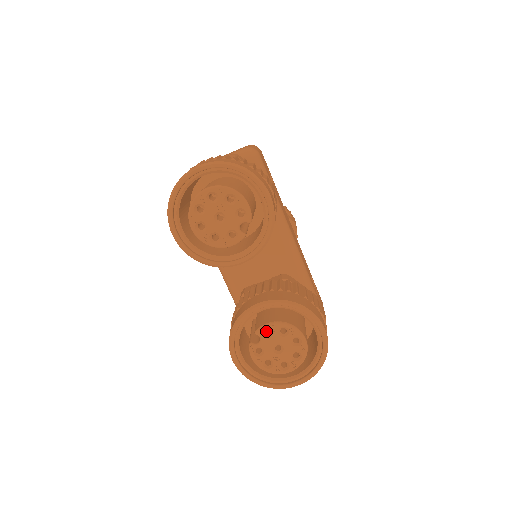
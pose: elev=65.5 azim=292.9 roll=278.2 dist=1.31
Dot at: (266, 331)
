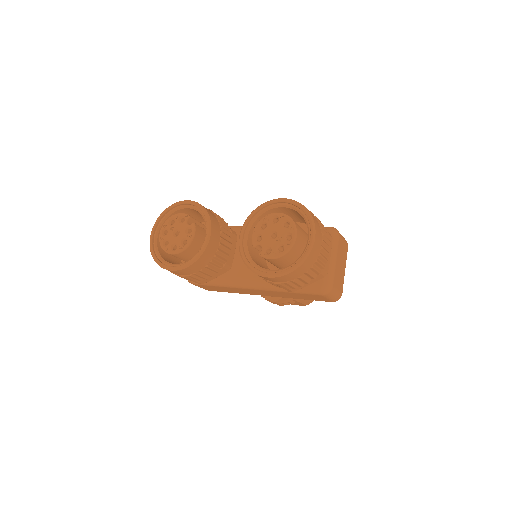
Dot at: occluded
